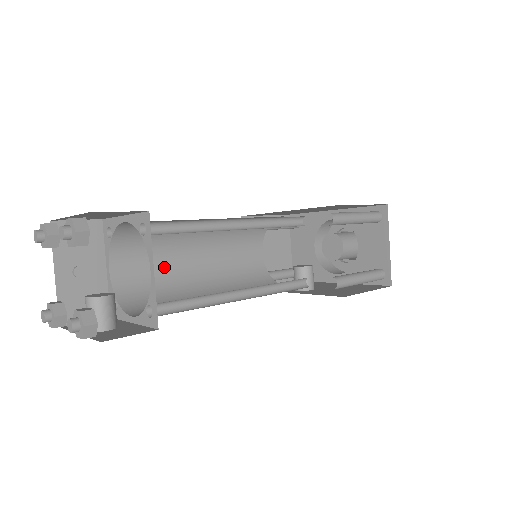
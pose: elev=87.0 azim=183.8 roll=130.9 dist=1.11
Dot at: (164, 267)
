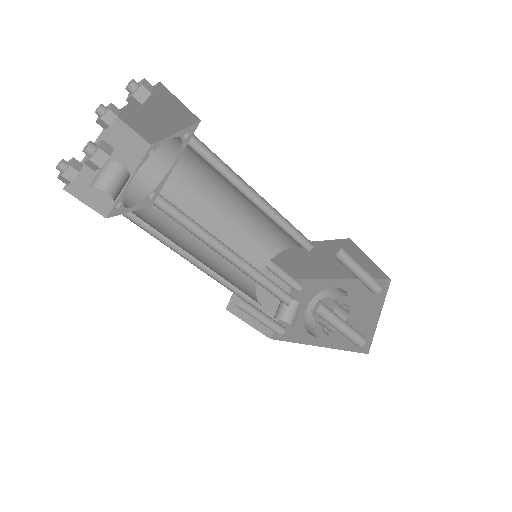
Dot at: occluded
